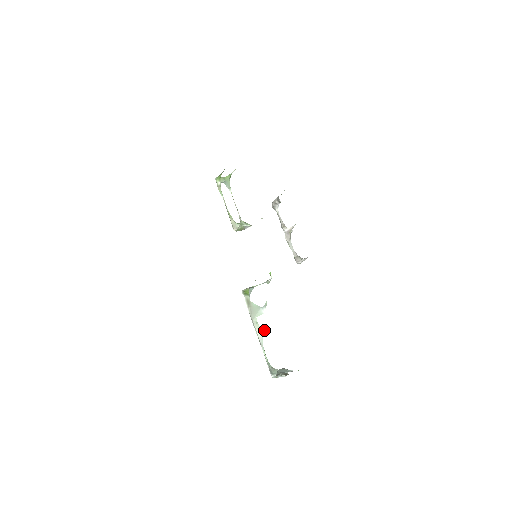
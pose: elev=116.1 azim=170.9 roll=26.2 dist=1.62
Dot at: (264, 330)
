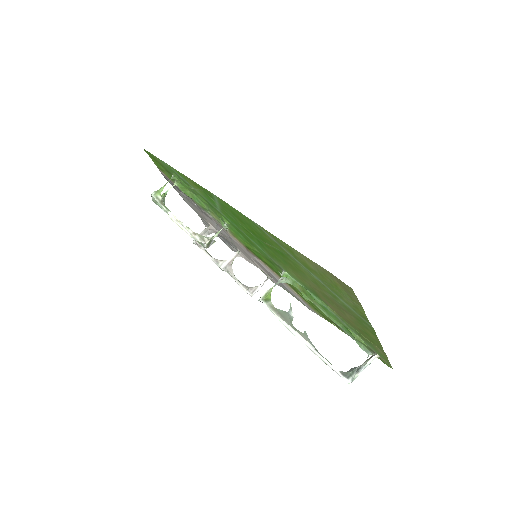
Dot at: (307, 335)
